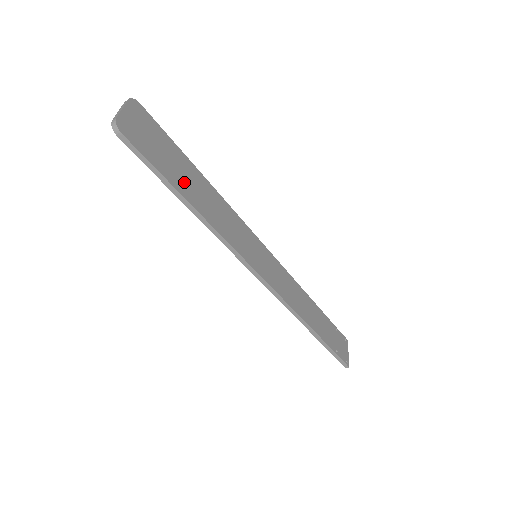
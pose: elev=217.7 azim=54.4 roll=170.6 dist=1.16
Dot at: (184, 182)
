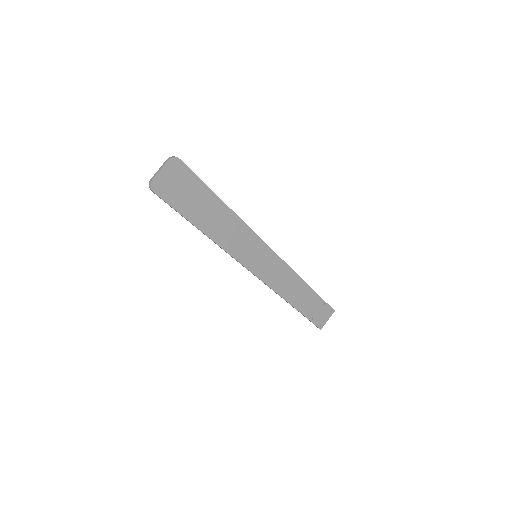
Dot at: (200, 214)
